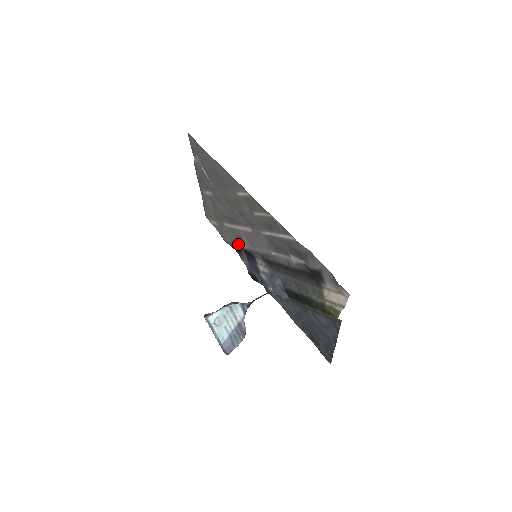
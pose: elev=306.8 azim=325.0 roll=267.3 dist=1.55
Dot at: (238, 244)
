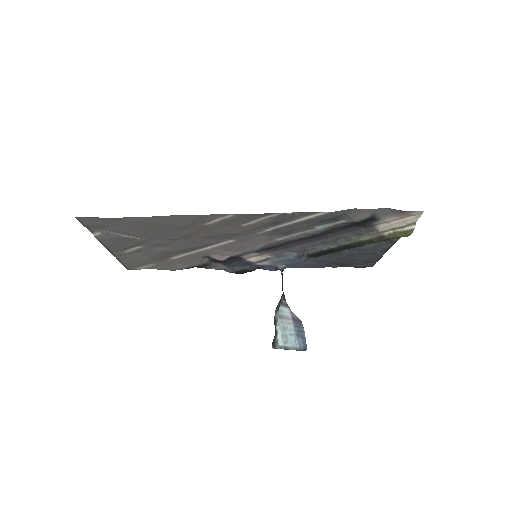
Dot at: (205, 261)
